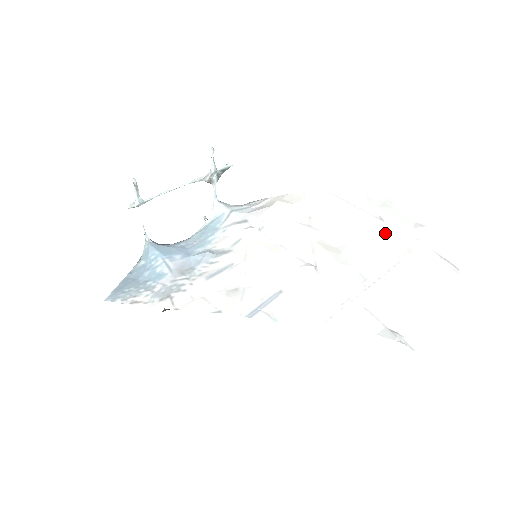
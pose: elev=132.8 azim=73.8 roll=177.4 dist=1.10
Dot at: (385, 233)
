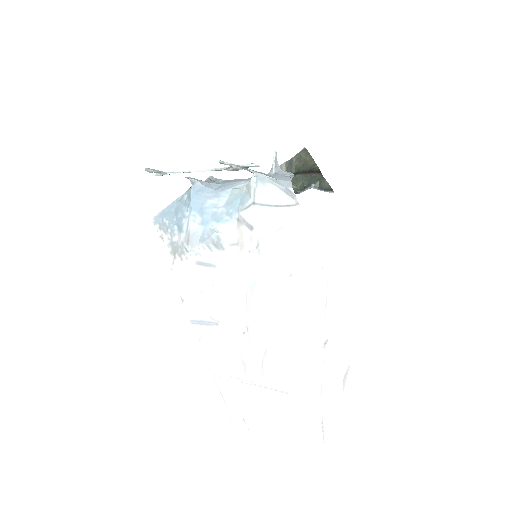
Dot at: (311, 360)
